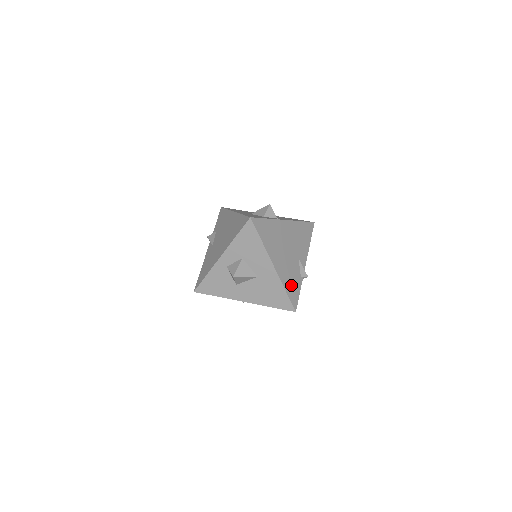
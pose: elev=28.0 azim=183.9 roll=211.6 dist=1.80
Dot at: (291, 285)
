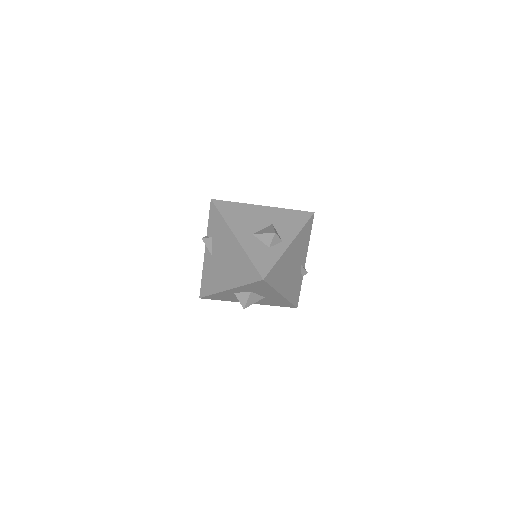
Dot at: (294, 293)
